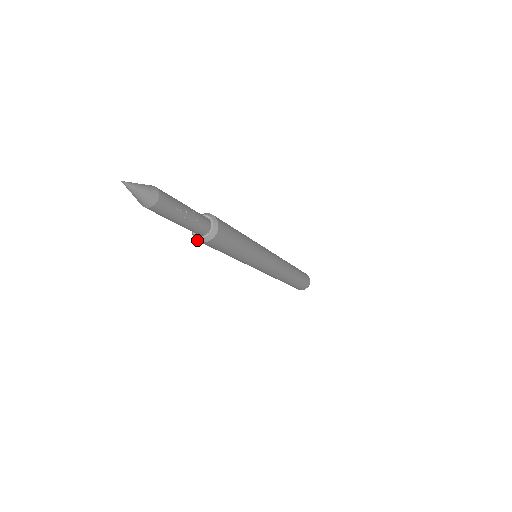
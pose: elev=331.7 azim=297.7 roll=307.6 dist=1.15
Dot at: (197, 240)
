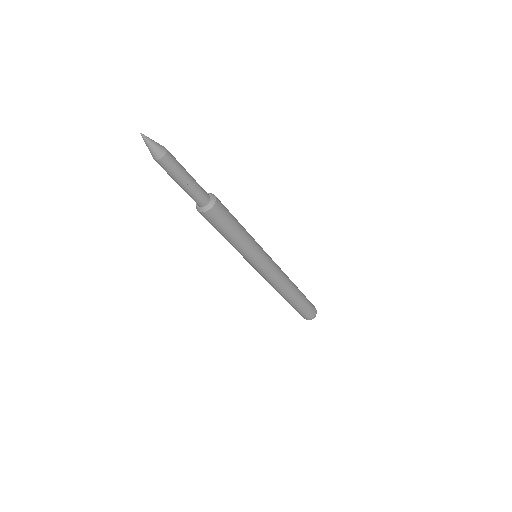
Dot at: (197, 210)
